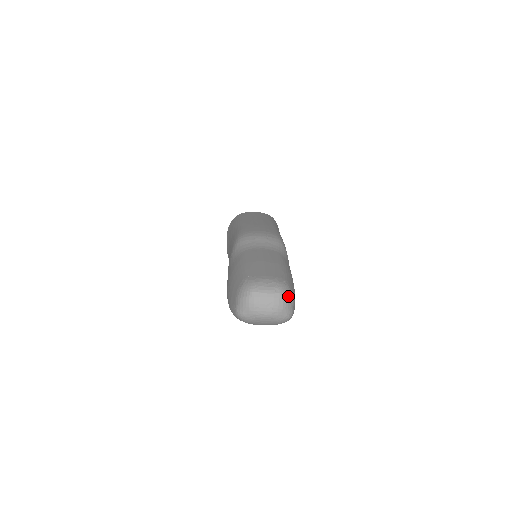
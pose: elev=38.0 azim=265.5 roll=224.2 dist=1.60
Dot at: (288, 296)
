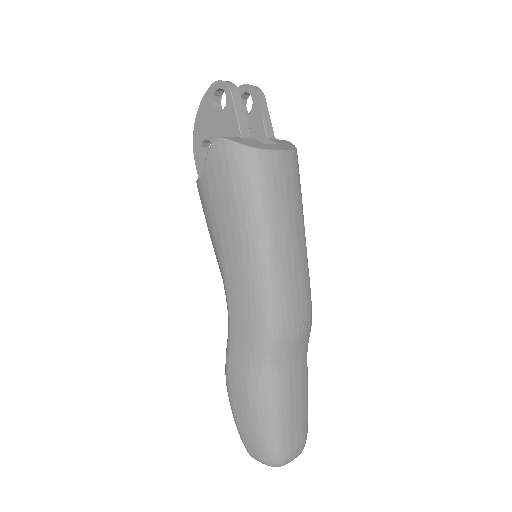
Dot at: occluded
